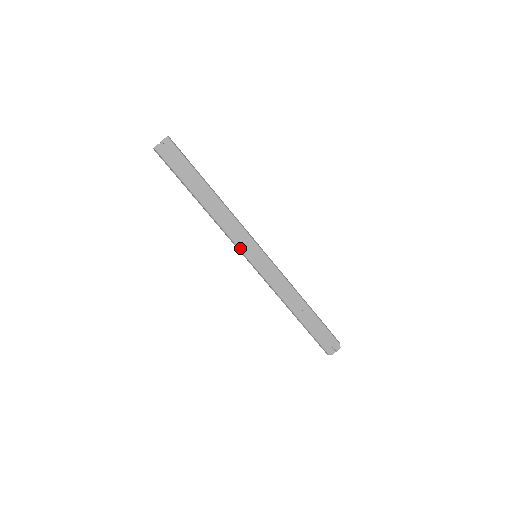
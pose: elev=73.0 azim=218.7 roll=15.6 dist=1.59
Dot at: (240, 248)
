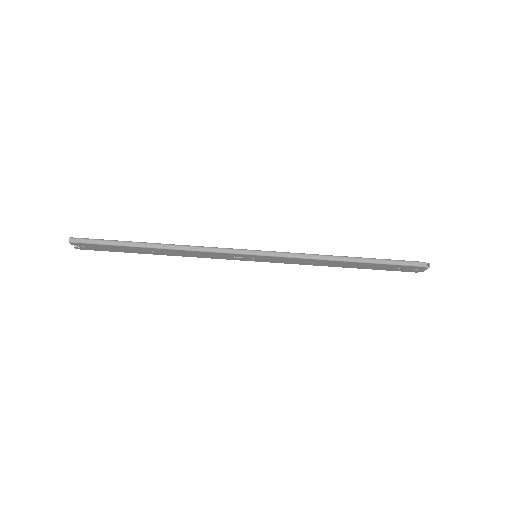
Dot at: occluded
